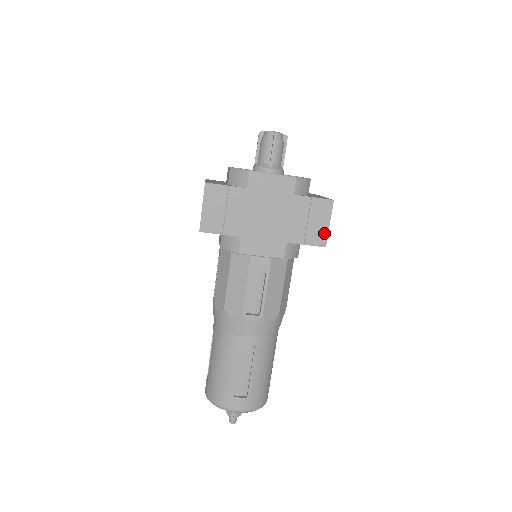
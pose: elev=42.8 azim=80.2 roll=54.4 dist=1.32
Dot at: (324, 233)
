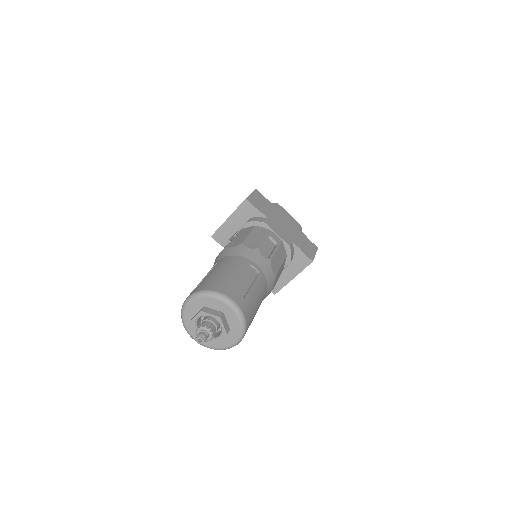
Dot at: (312, 255)
